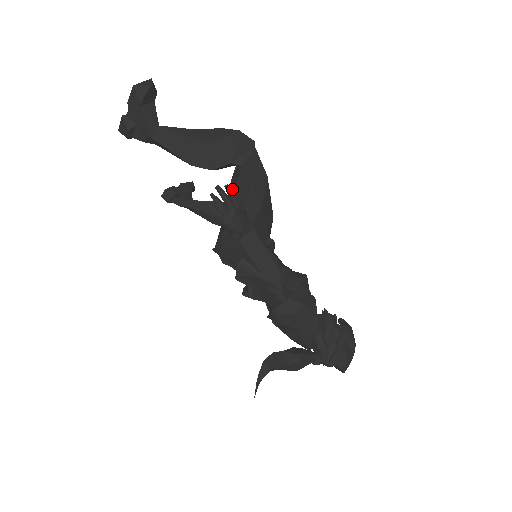
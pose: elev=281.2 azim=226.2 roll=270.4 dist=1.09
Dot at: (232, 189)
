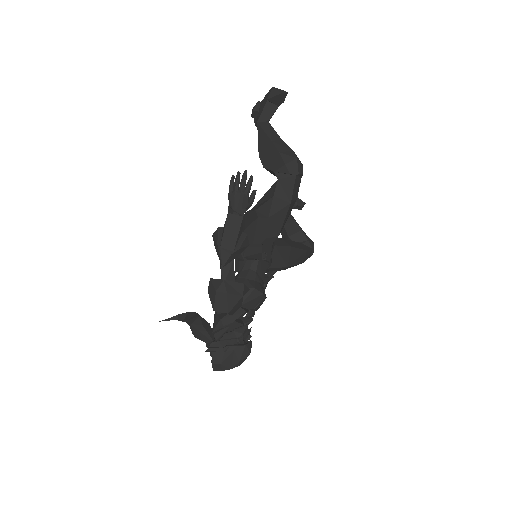
Dot at: occluded
